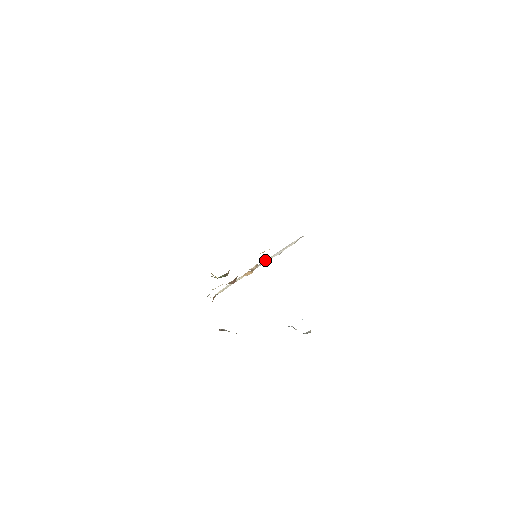
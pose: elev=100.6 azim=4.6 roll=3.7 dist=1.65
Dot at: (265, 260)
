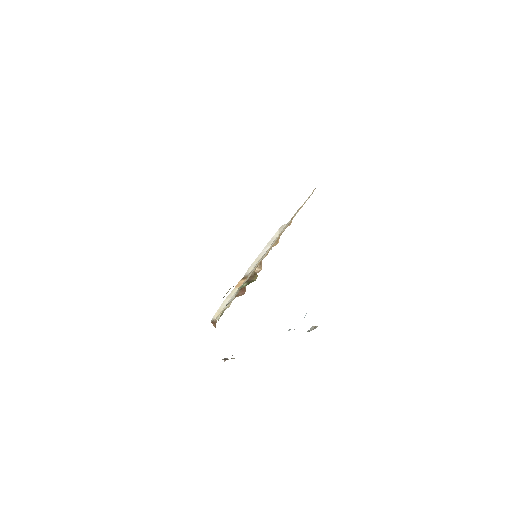
Dot at: (253, 263)
